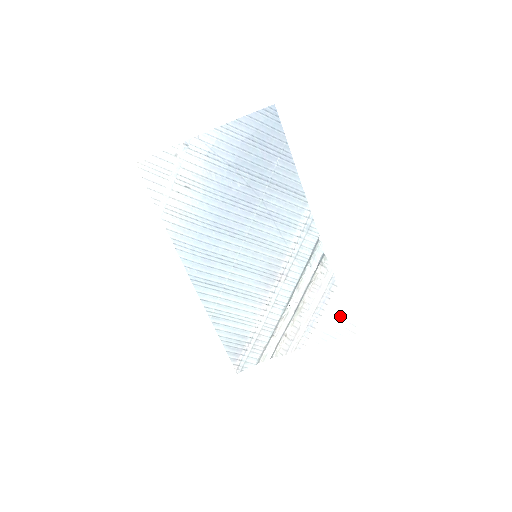
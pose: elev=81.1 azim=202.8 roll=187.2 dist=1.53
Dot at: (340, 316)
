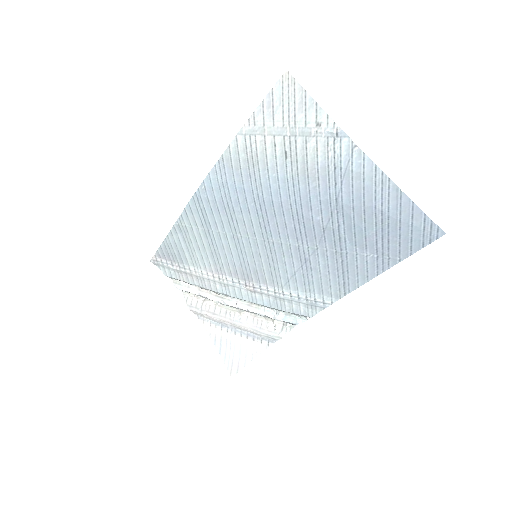
Dot at: (242, 354)
